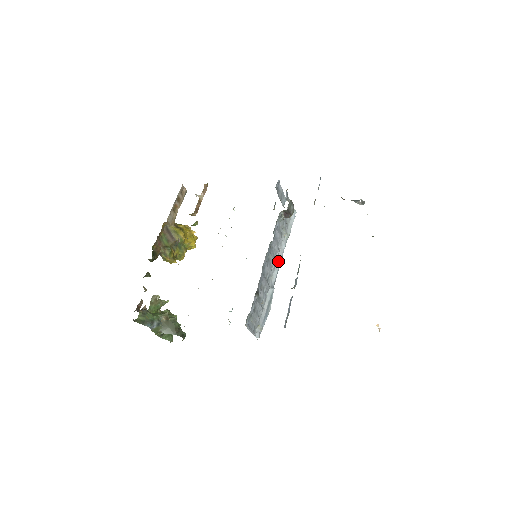
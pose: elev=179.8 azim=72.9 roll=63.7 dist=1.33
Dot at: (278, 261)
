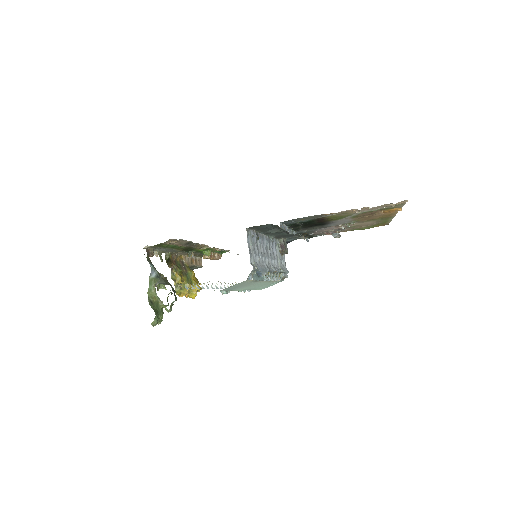
Dot at: (273, 267)
